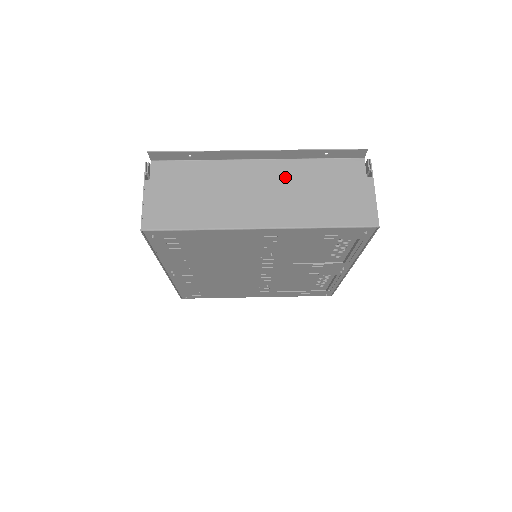
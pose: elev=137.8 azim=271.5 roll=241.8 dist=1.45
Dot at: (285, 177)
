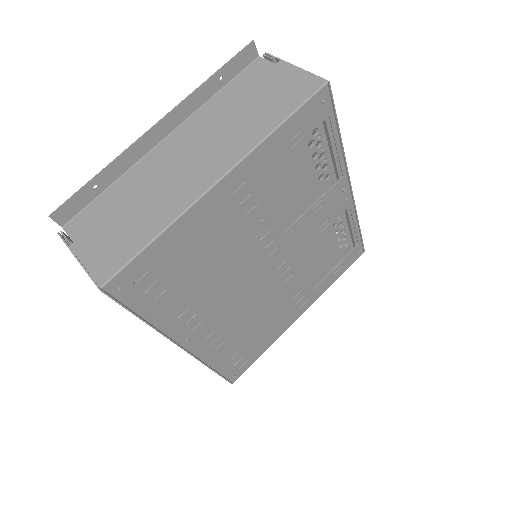
Dot at: (203, 127)
